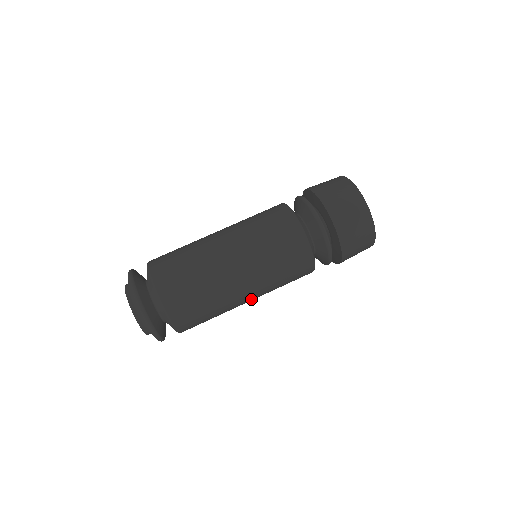
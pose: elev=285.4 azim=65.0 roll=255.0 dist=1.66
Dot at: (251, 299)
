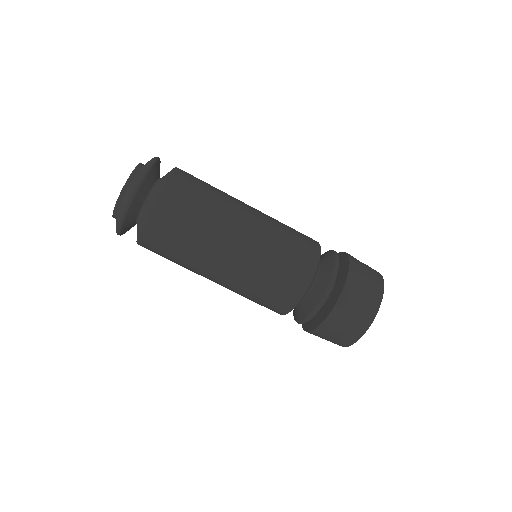
Dot at: occluded
